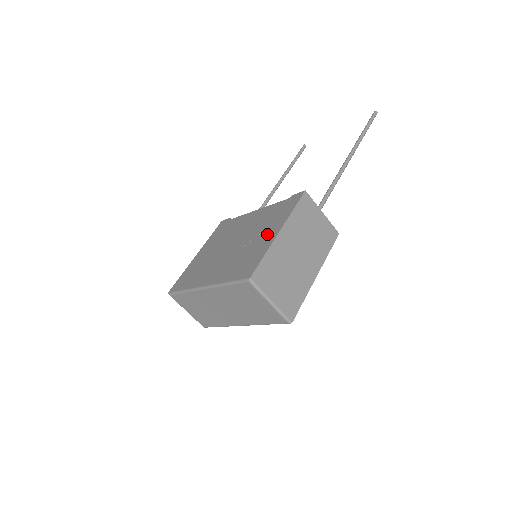
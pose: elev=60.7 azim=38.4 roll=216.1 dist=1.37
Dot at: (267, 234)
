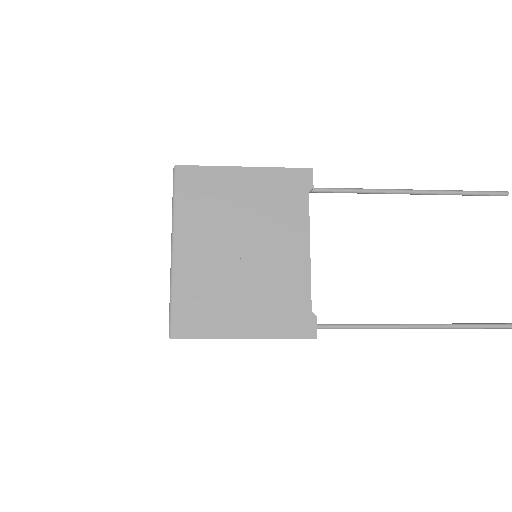
Dot at: (245, 317)
